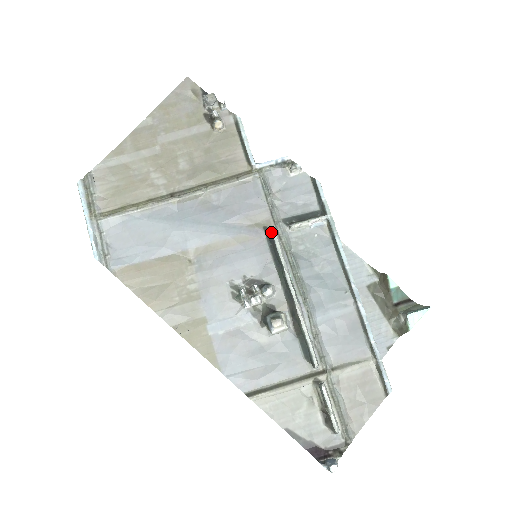
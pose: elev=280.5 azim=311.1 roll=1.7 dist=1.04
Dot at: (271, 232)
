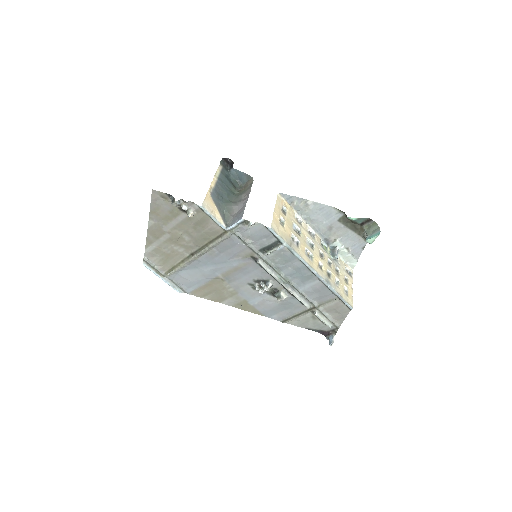
Dot at: (256, 258)
